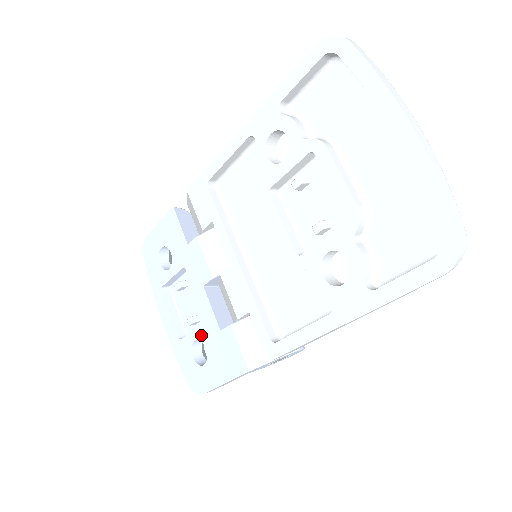
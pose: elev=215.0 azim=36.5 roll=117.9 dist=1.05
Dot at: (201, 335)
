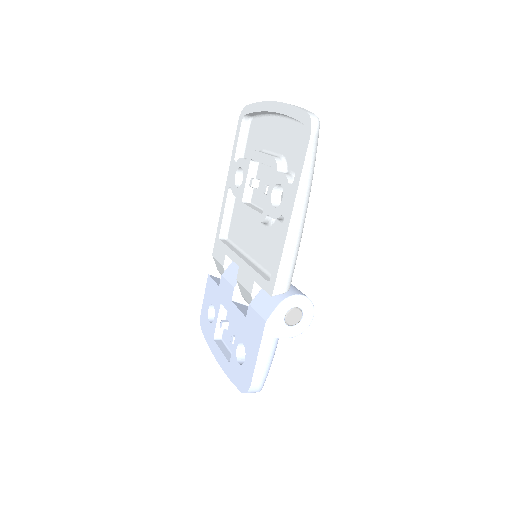
Dot at: (238, 338)
